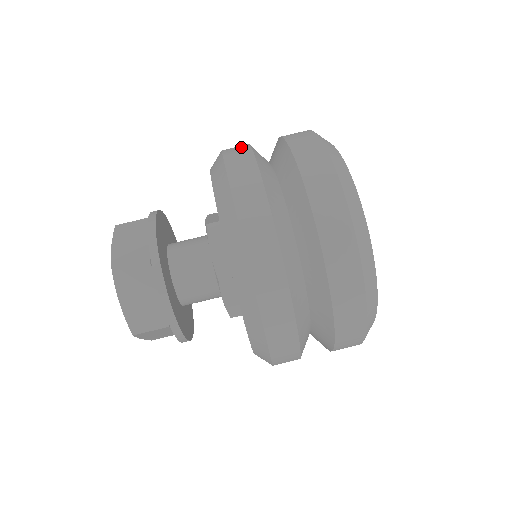
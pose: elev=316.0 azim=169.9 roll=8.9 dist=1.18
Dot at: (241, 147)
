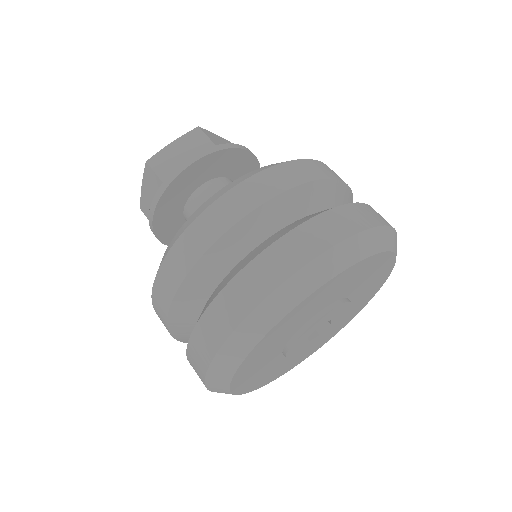
Dot at: occluded
